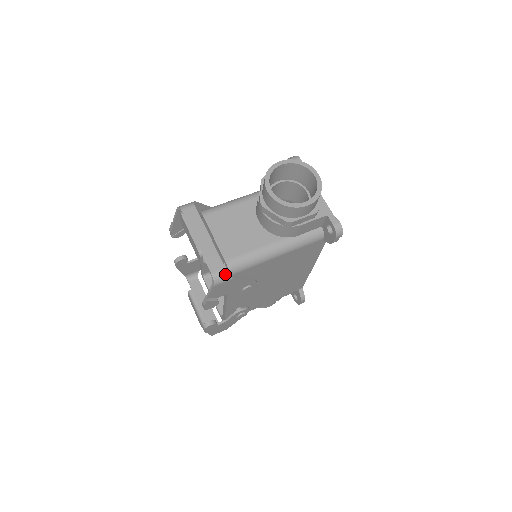
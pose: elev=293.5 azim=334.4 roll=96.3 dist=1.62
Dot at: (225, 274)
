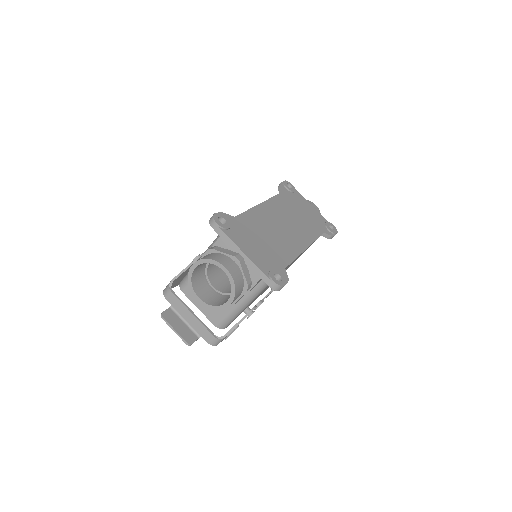
Dot at: (217, 340)
